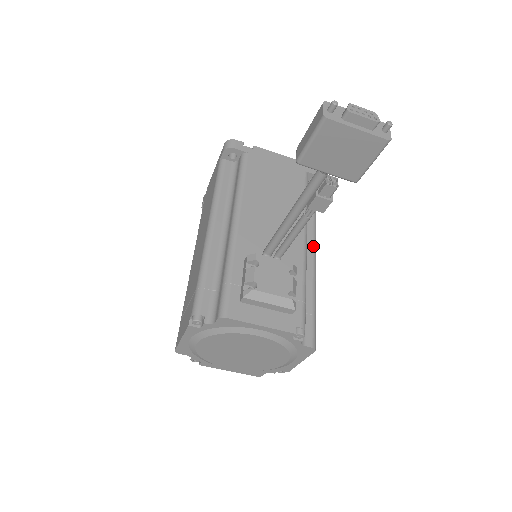
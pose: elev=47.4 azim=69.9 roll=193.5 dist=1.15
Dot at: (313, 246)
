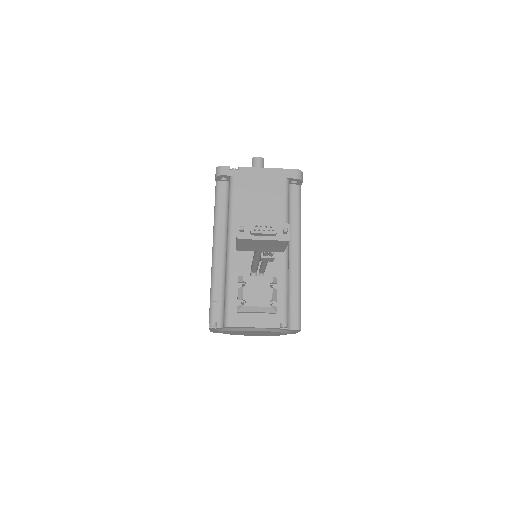
Dot at: (297, 243)
